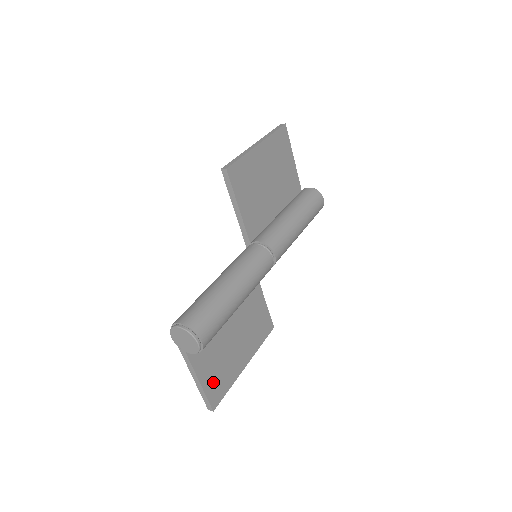
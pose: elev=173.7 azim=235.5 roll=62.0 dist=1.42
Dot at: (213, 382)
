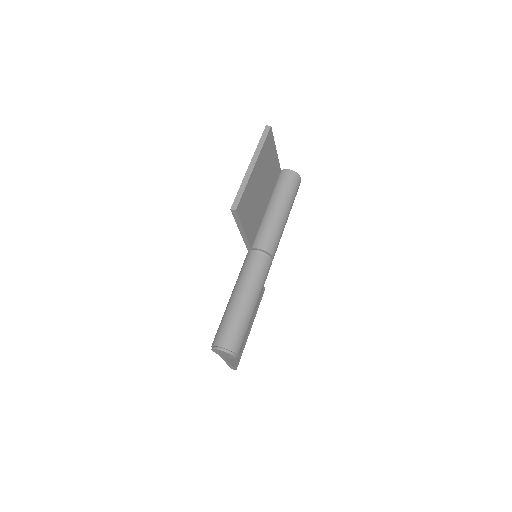
Dot at: occluded
